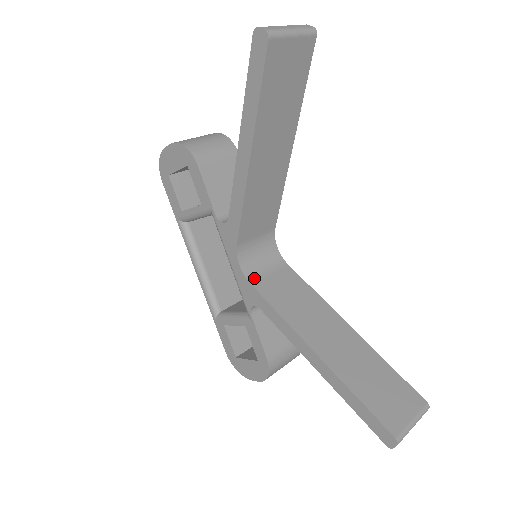
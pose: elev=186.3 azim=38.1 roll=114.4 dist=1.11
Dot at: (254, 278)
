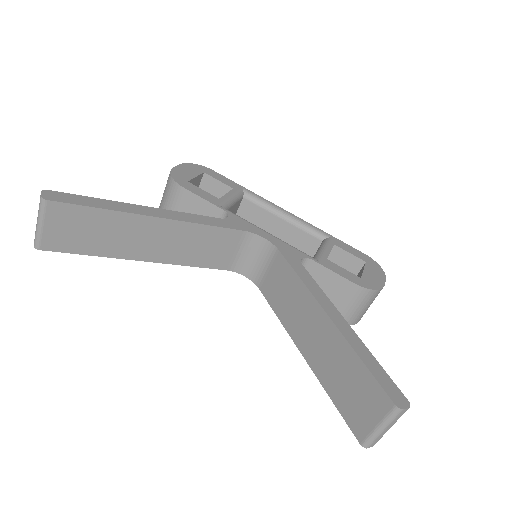
Dot at: (260, 281)
